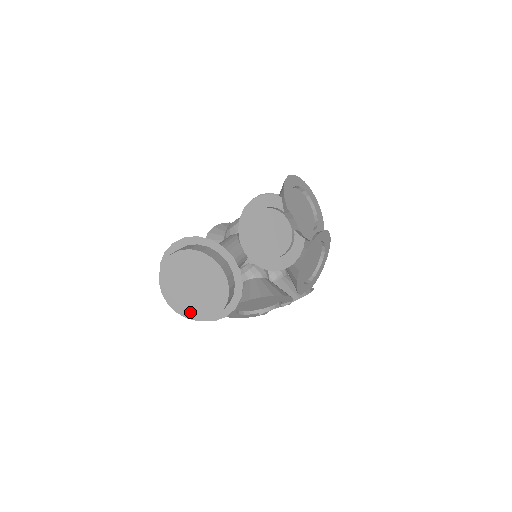
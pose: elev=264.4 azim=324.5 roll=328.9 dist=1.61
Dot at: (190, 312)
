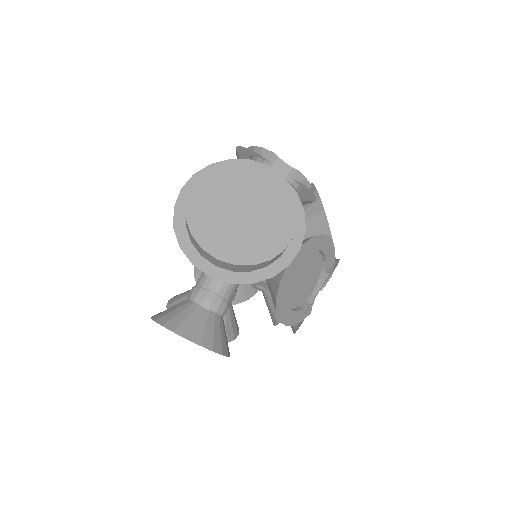
Dot at: (256, 252)
